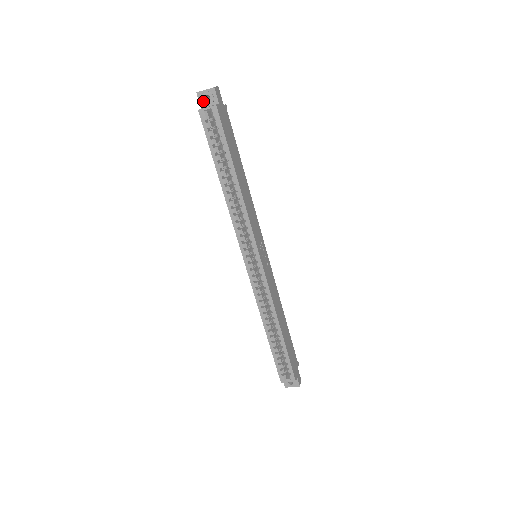
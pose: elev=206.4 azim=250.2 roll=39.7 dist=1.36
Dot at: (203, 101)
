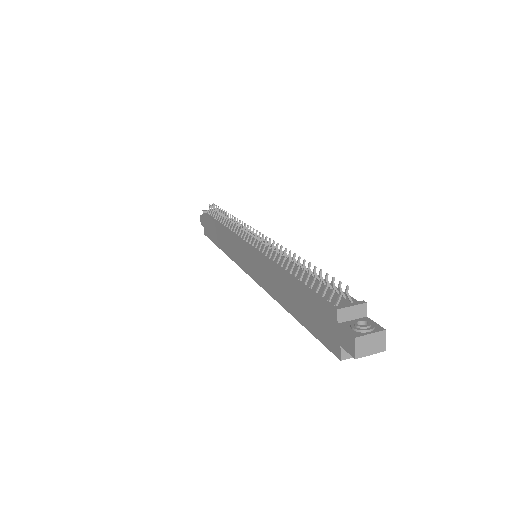
Dot at: occluded
